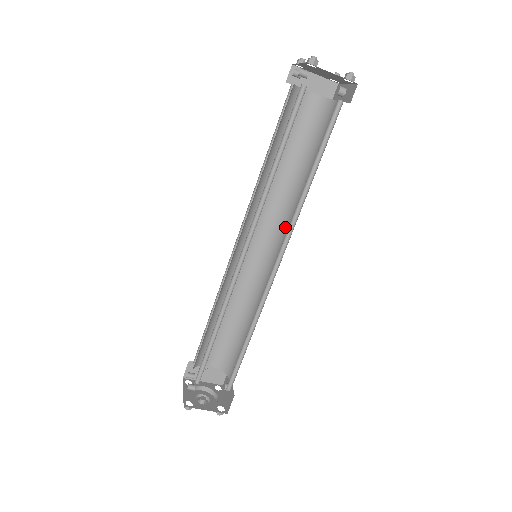
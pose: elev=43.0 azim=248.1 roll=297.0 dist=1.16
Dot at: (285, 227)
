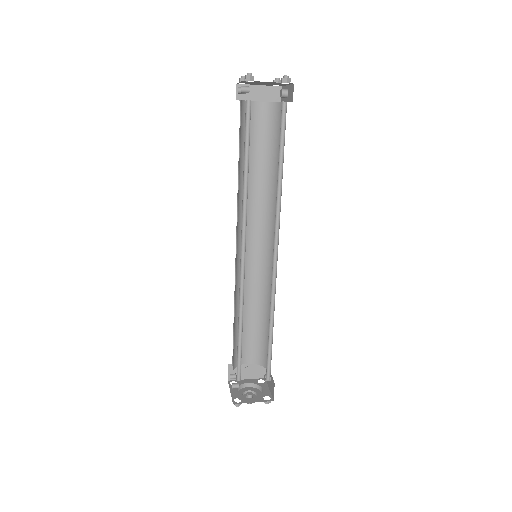
Dot at: (274, 224)
